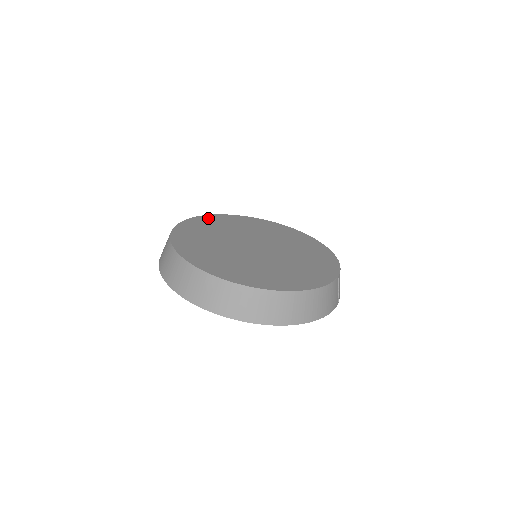
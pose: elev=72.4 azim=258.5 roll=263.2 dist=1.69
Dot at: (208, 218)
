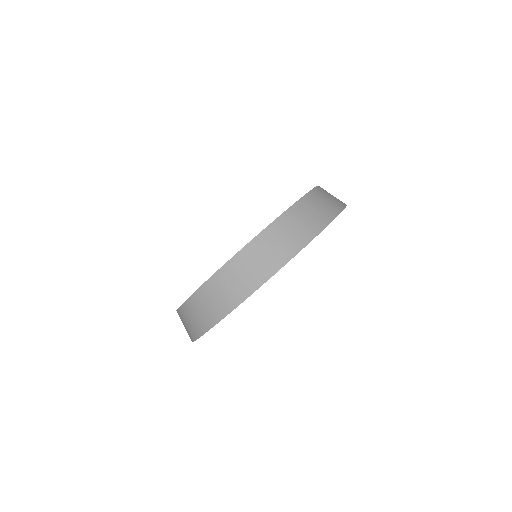
Dot at: occluded
